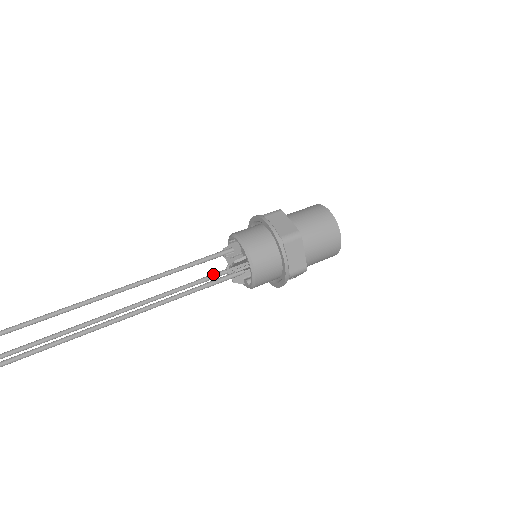
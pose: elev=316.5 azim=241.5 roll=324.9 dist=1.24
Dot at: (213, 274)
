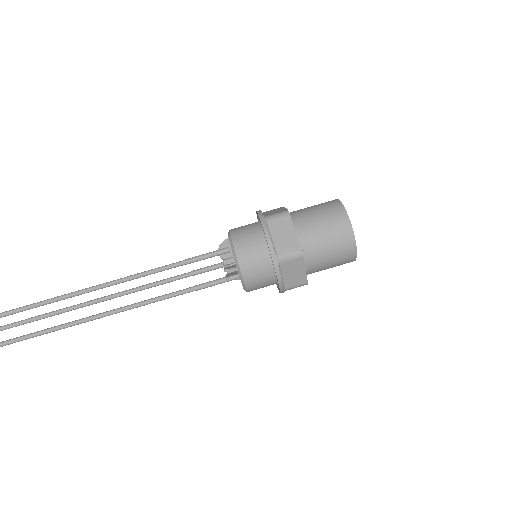
Dot at: (208, 267)
